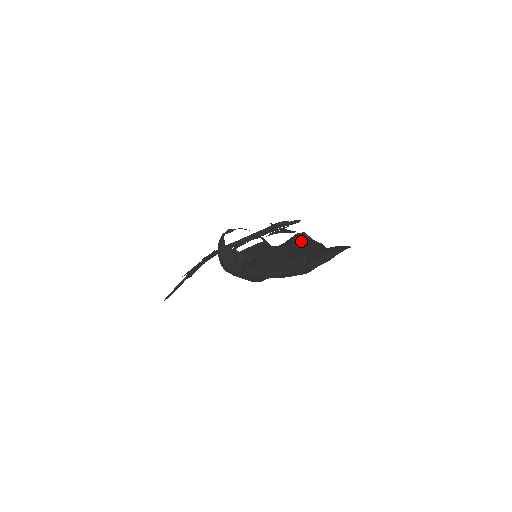
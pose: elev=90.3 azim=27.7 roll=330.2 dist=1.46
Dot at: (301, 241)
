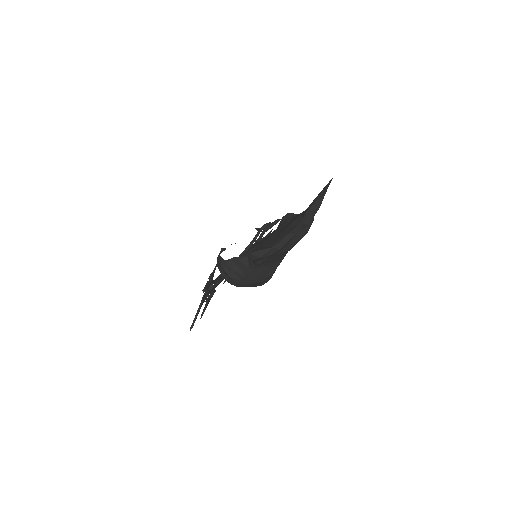
Dot at: (289, 218)
